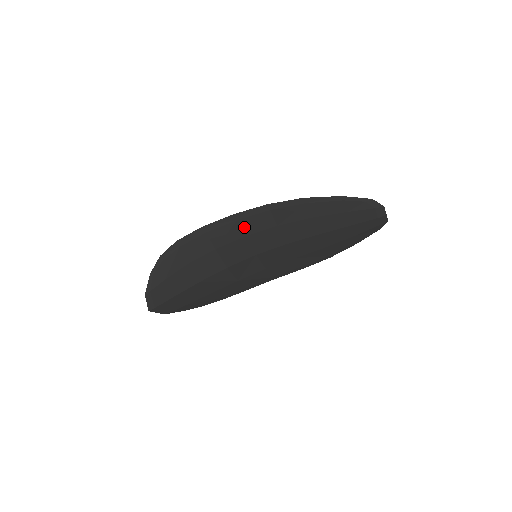
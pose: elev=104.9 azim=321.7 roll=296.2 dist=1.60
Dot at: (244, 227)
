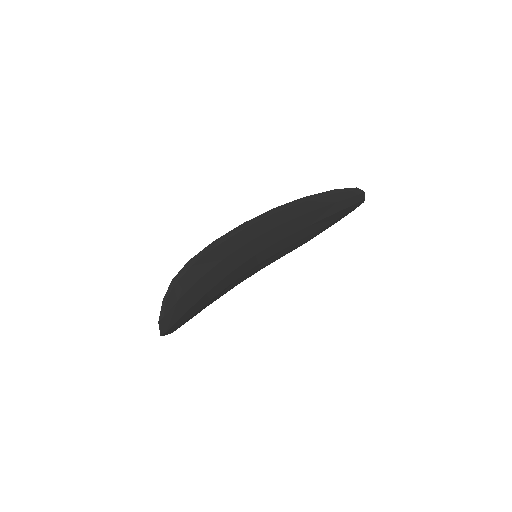
Dot at: (250, 233)
